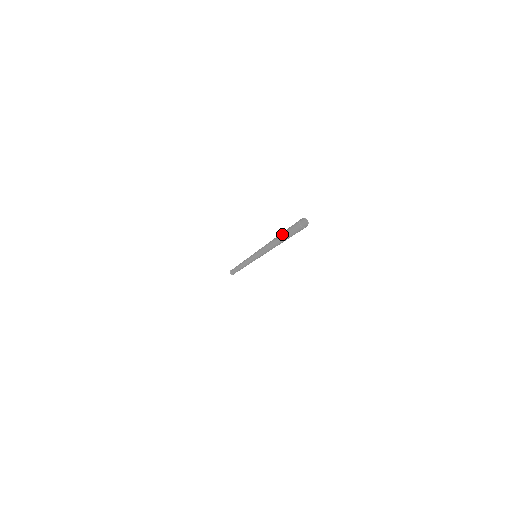
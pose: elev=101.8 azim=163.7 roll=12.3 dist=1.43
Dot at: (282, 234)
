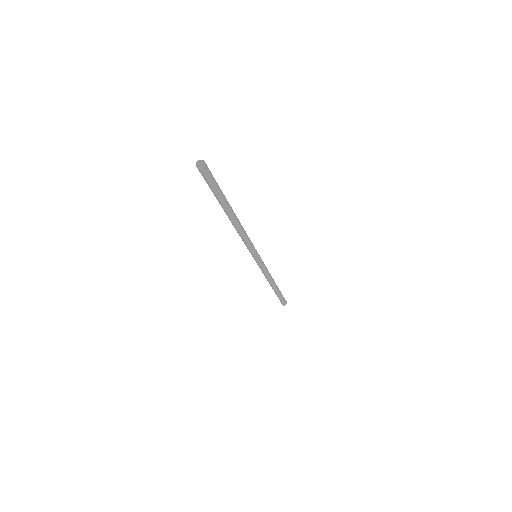
Dot at: occluded
